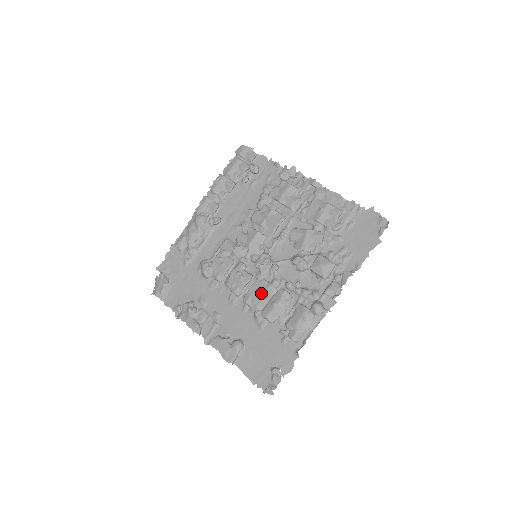
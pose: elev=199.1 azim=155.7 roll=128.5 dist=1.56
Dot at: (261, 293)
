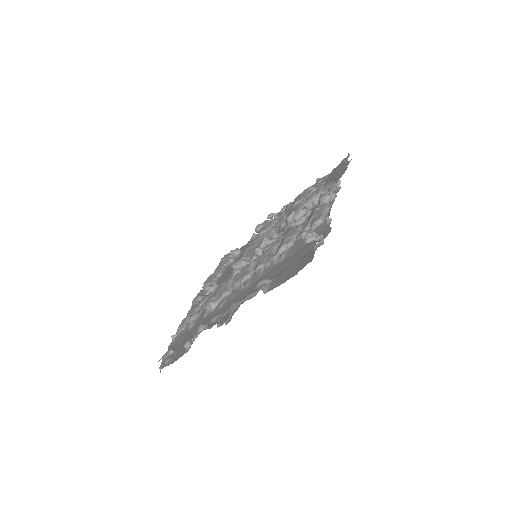
Dot at: (269, 248)
